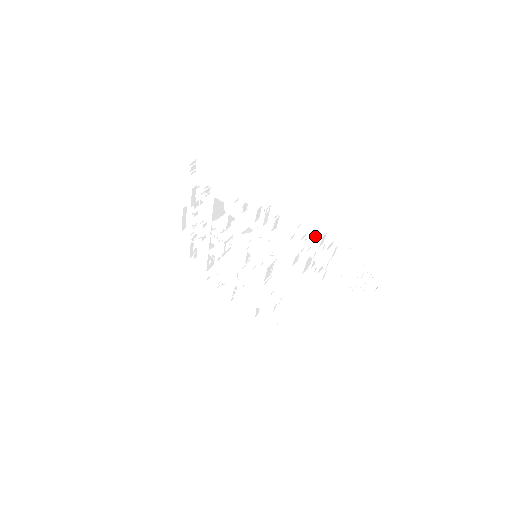
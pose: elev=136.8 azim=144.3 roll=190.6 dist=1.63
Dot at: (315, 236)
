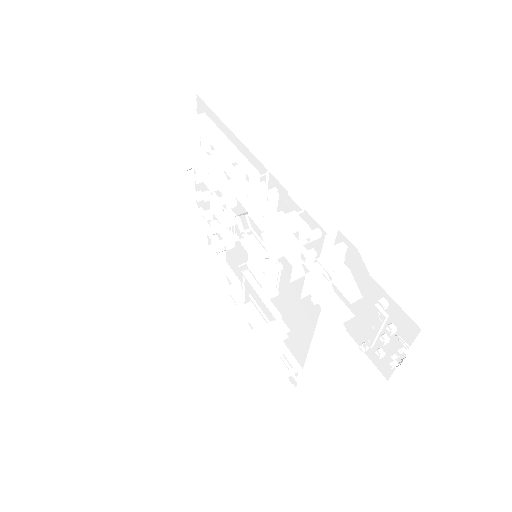
Dot at: (322, 236)
